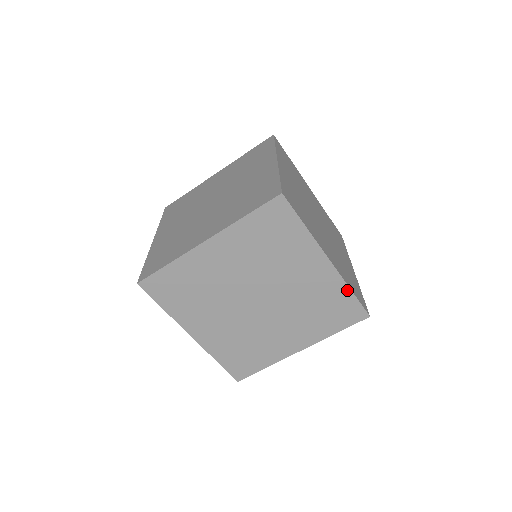
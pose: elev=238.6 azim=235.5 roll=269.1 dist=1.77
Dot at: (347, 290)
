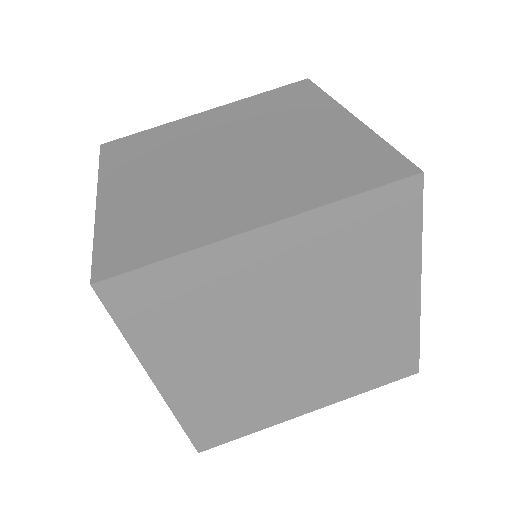
Dot at: (376, 140)
